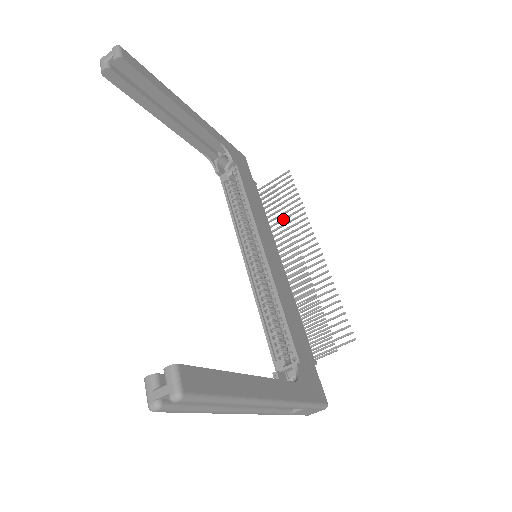
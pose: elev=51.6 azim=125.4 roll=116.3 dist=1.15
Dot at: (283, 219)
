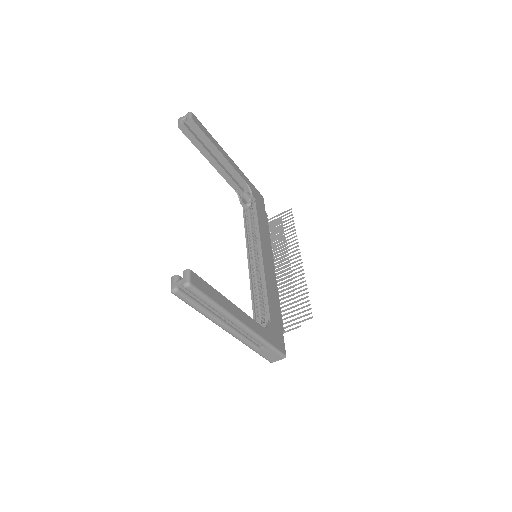
Dot at: (281, 239)
